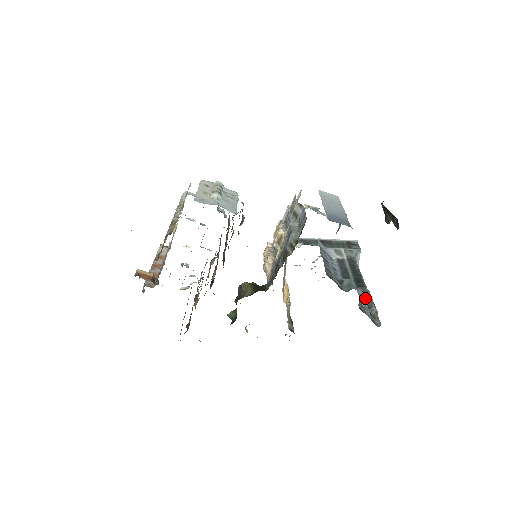
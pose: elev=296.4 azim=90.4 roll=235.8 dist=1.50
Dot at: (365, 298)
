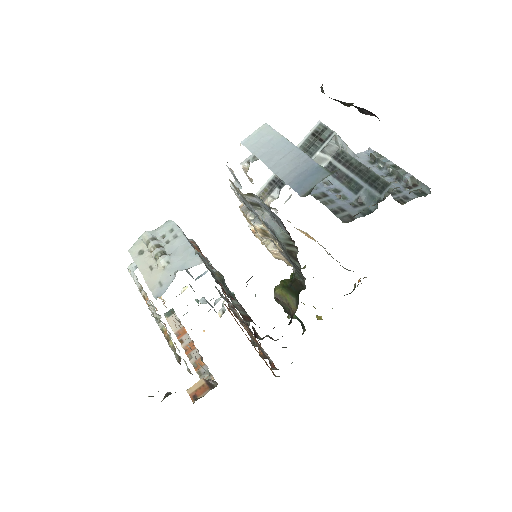
Dot at: (384, 169)
